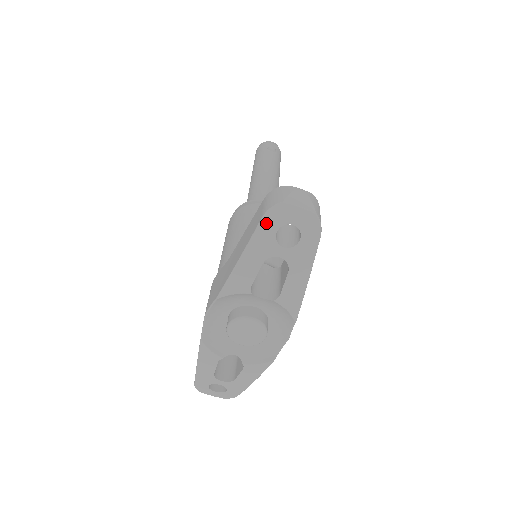
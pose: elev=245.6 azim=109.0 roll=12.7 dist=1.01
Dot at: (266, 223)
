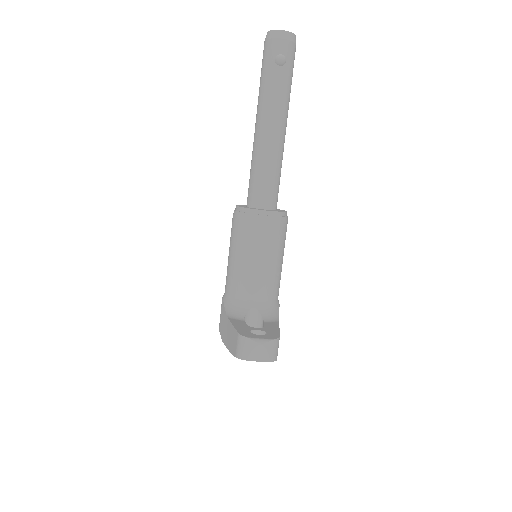
Dot at: occluded
